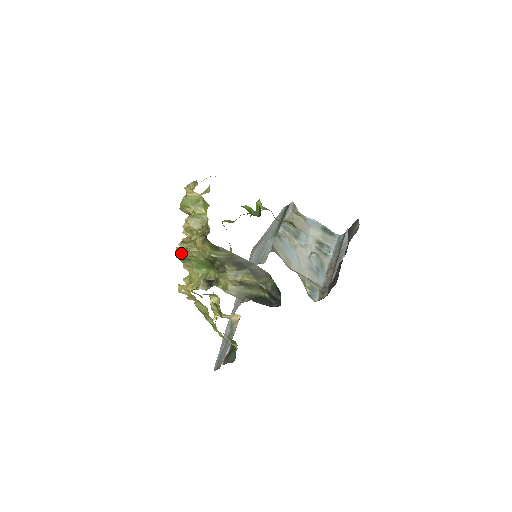
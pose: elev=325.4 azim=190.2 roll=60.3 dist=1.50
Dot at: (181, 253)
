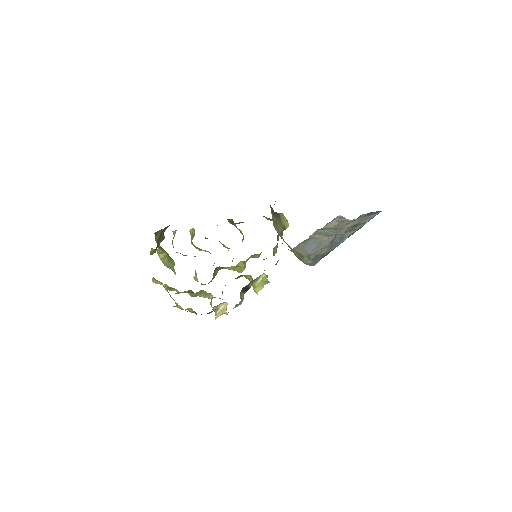
Dot at: (161, 259)
